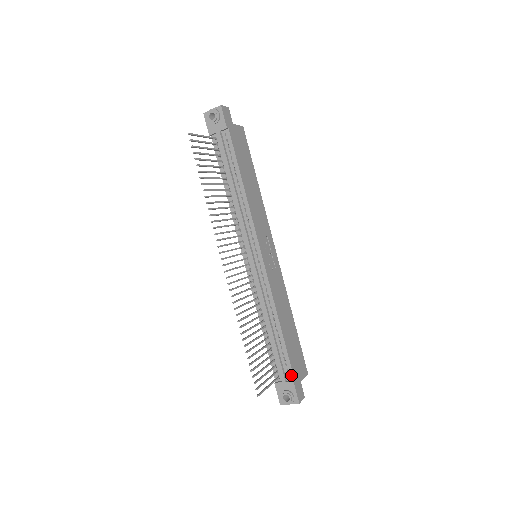
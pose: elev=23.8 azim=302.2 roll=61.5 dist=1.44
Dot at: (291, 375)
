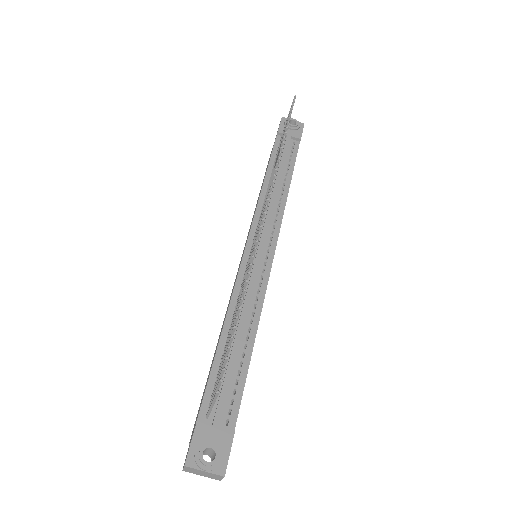
Dot at: (232, 422)
